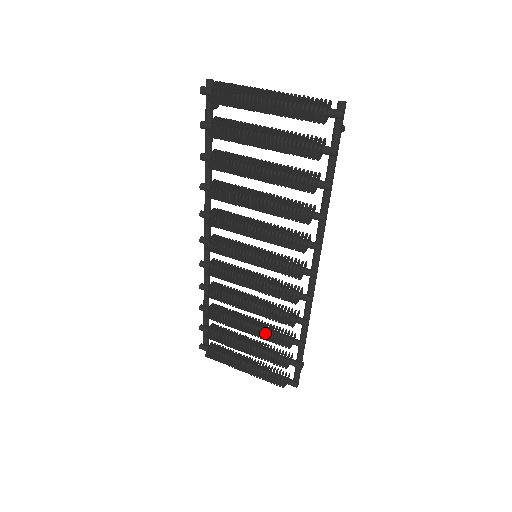
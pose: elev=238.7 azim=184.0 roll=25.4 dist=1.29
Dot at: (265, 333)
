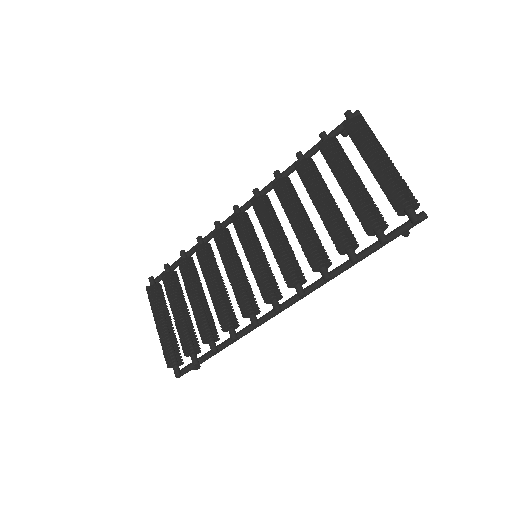
Dot at: occluded
